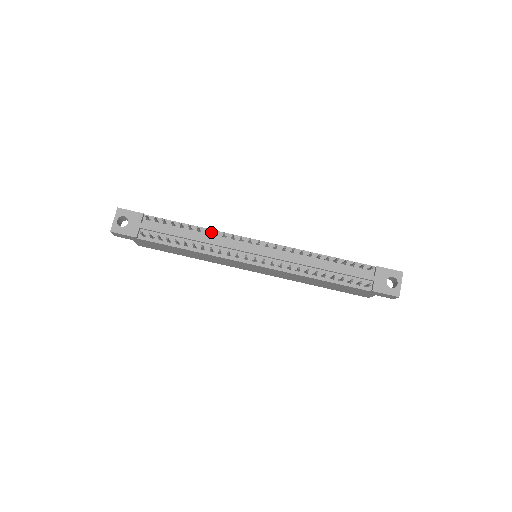
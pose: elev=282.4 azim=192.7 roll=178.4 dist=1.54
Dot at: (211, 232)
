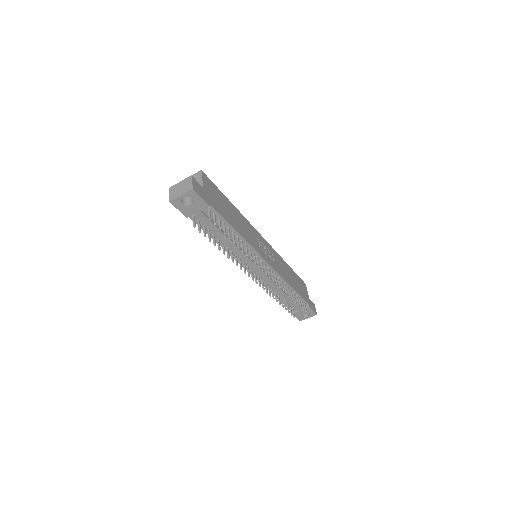
Dot at: (244, 242)
